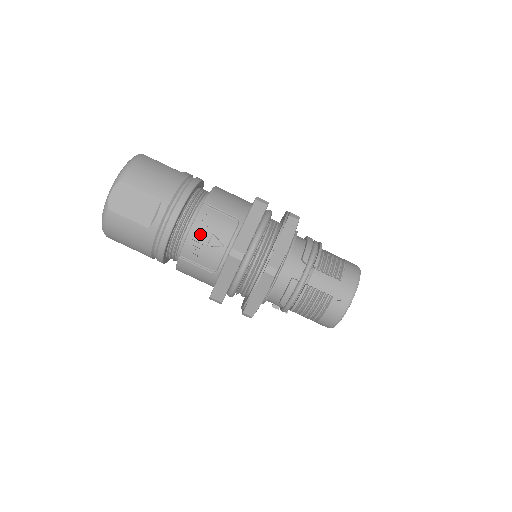
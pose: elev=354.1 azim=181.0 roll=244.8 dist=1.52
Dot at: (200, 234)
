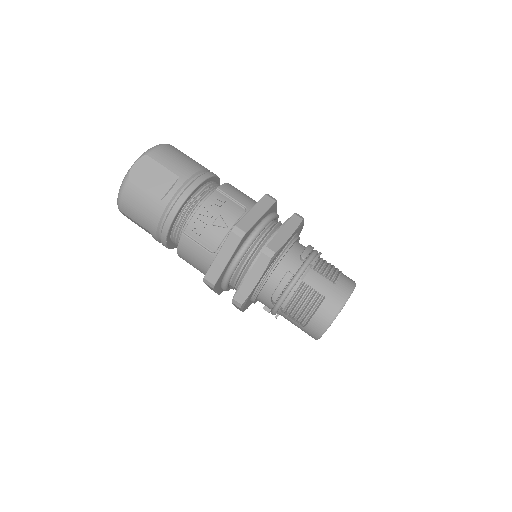
Dot at: (208, 213)
